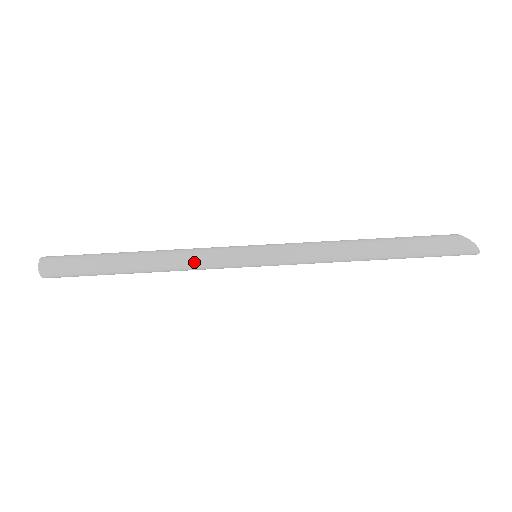
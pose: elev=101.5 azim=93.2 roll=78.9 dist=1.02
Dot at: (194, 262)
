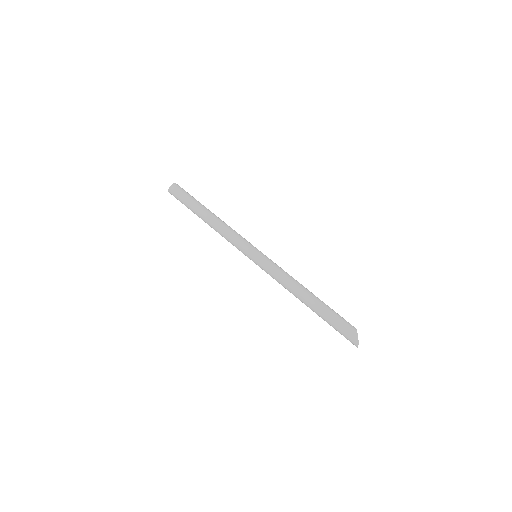
Dot at: (228, 235)
